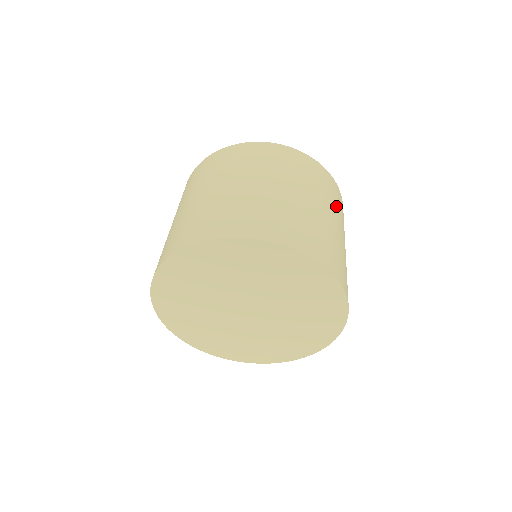
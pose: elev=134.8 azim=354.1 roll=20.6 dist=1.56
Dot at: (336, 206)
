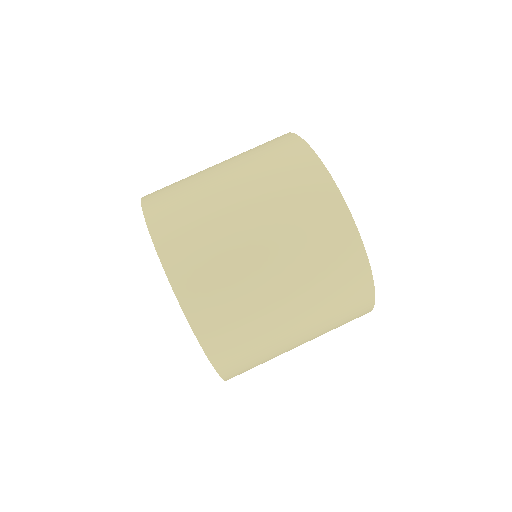
Dot at: (327, 304)
